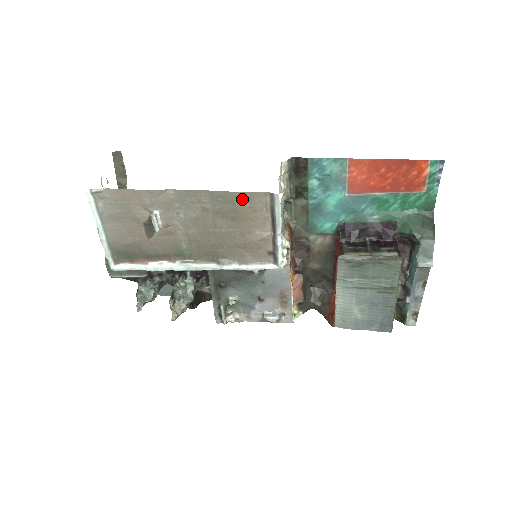
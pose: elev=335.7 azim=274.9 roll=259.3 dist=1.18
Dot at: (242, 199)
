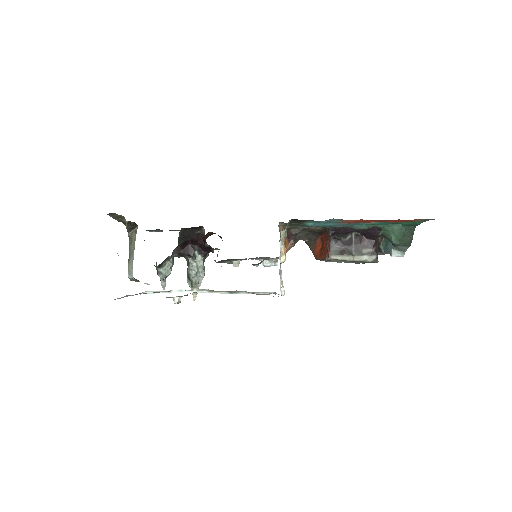
Dot at: occluded
